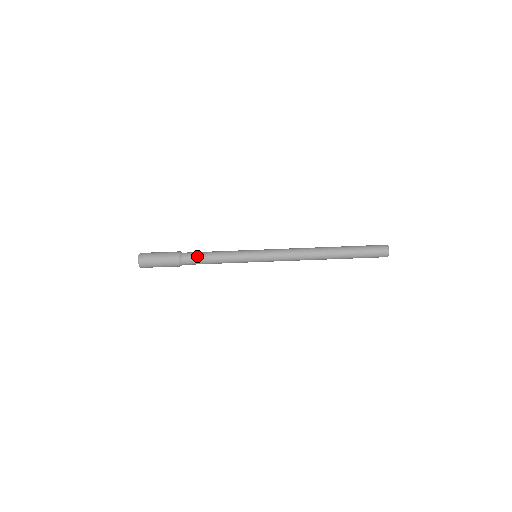
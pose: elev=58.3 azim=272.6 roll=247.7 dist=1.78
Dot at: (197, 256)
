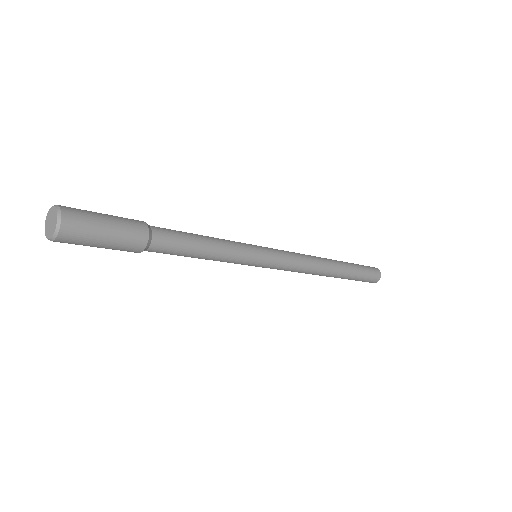
Dot at: occluded
